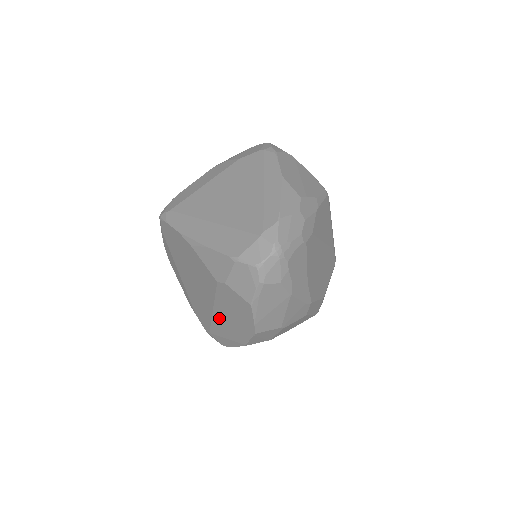
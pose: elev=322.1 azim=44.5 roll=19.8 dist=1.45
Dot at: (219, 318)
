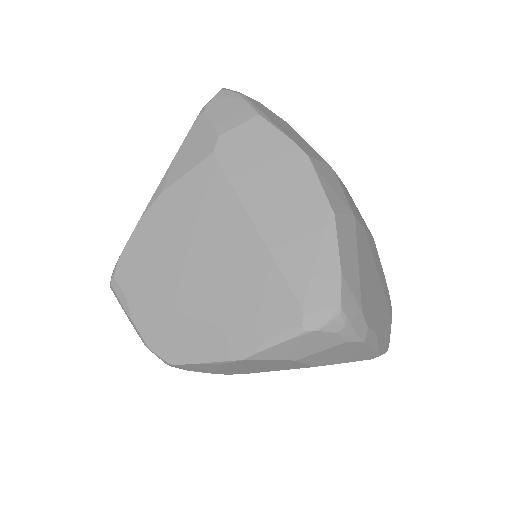
Dot at: (271, 225)
